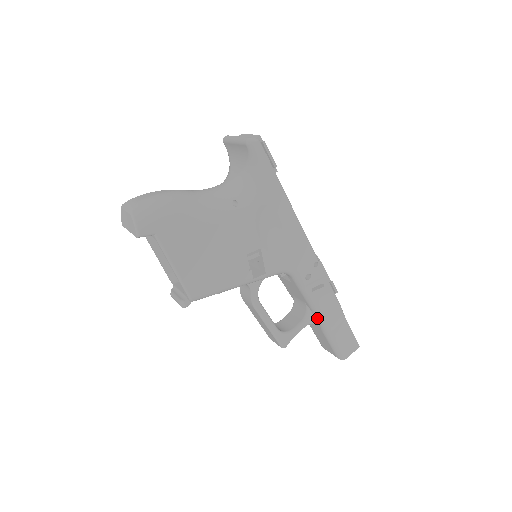
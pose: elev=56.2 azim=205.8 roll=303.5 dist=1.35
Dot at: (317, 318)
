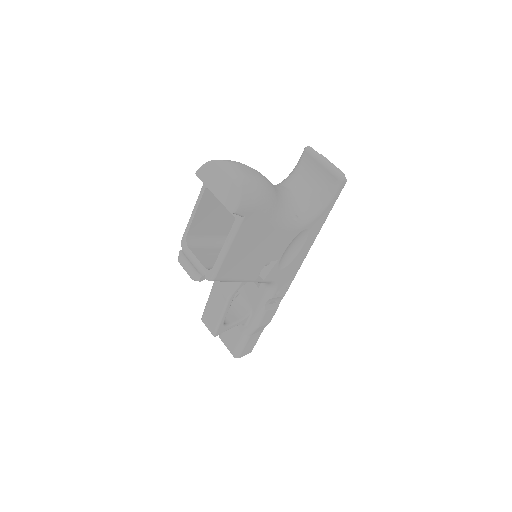
Dot at: (251, 323)
